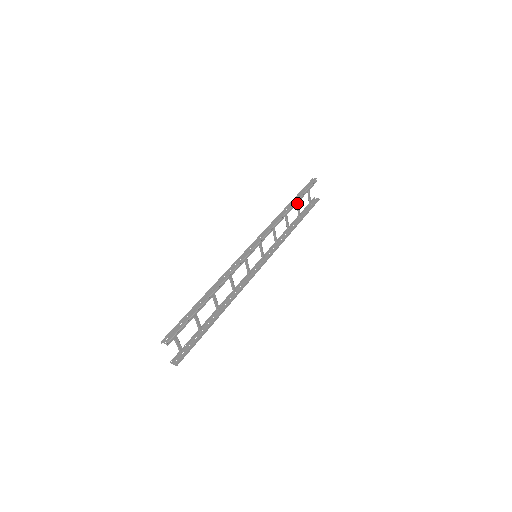
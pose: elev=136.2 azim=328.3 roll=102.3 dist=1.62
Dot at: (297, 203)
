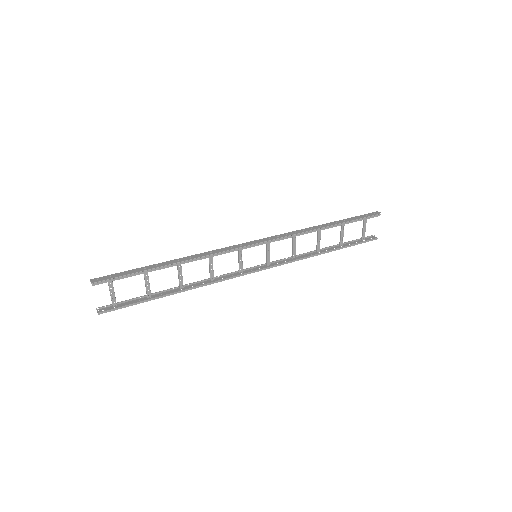
Dot at: (341, 228)
